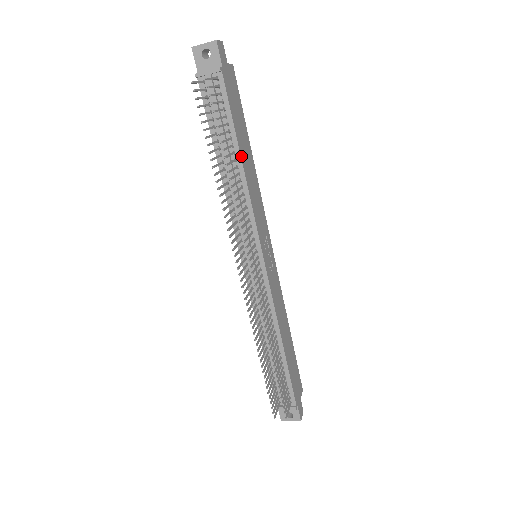
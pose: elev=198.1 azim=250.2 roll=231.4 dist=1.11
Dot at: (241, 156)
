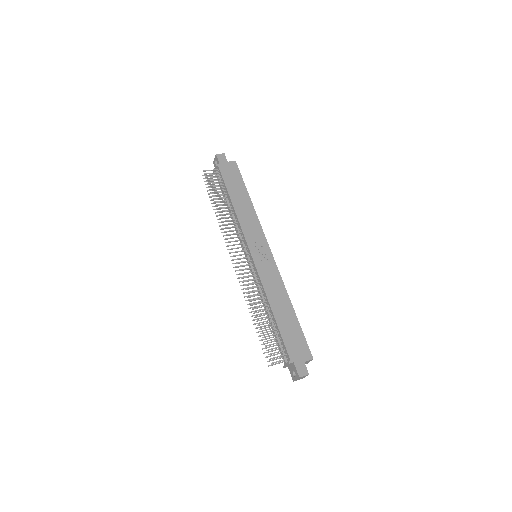
Dot at: (232, 200)
